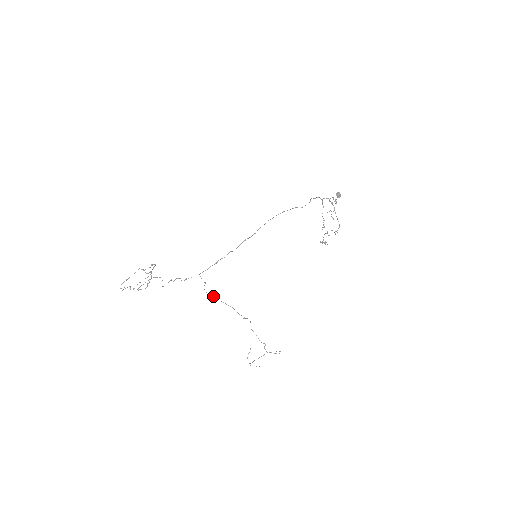
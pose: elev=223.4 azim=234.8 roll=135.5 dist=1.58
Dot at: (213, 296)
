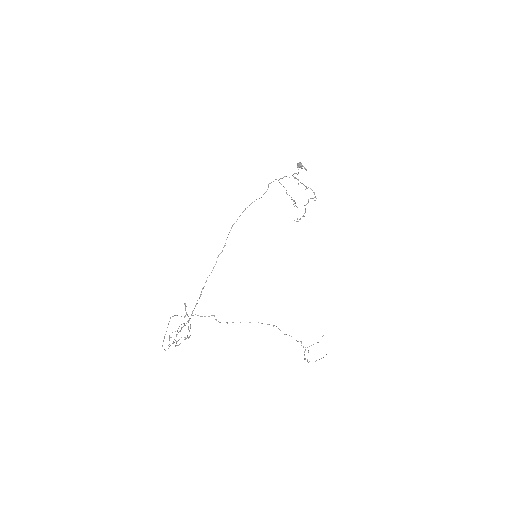
Dot at: (232, 322)
